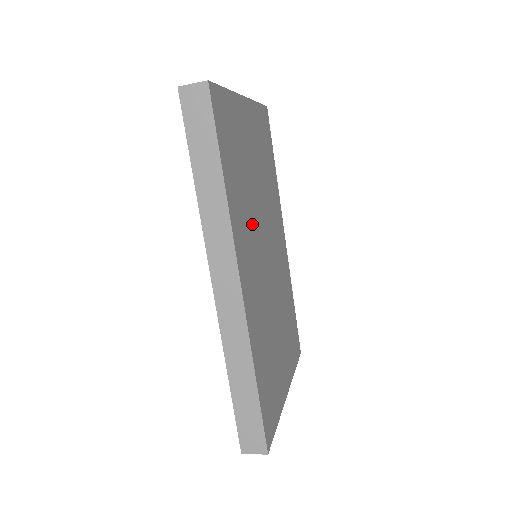
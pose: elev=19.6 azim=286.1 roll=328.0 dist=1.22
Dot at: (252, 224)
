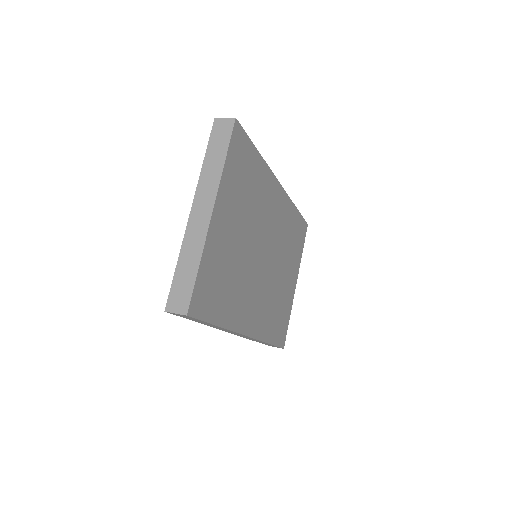
Dot at: (247, 280)
